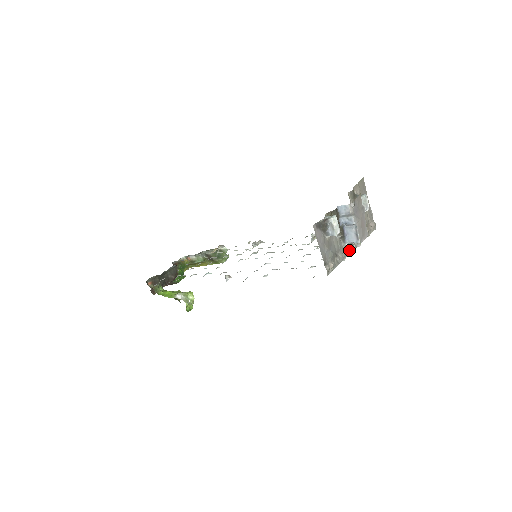
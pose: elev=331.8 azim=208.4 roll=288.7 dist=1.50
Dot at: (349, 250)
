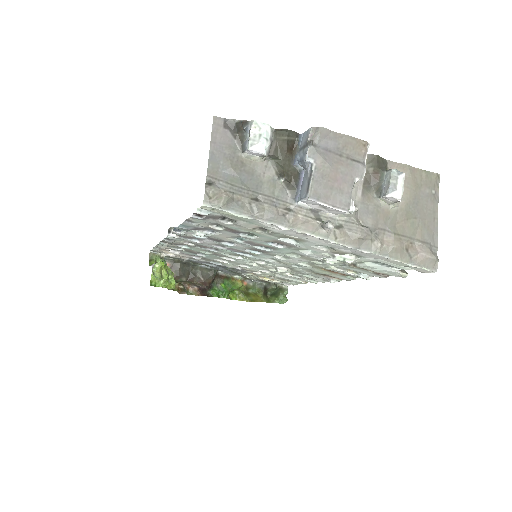
Dot at: (303, 220)
